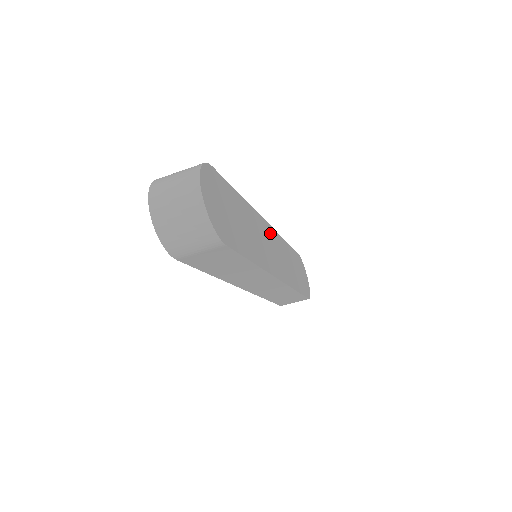
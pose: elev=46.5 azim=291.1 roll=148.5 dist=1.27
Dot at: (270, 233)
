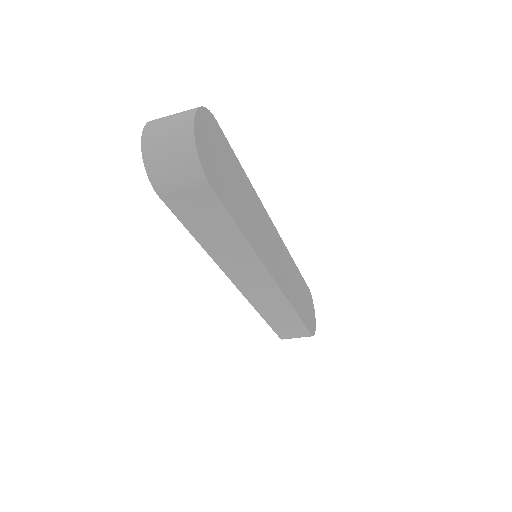
Dot at: (275, 236)
